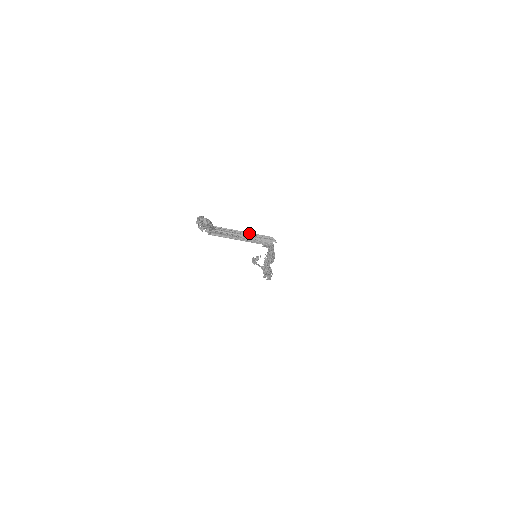
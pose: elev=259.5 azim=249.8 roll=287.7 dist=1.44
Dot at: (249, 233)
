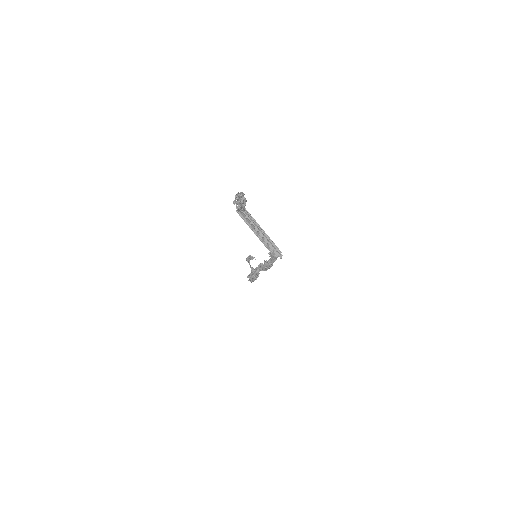
Dot at: (267, 235)
